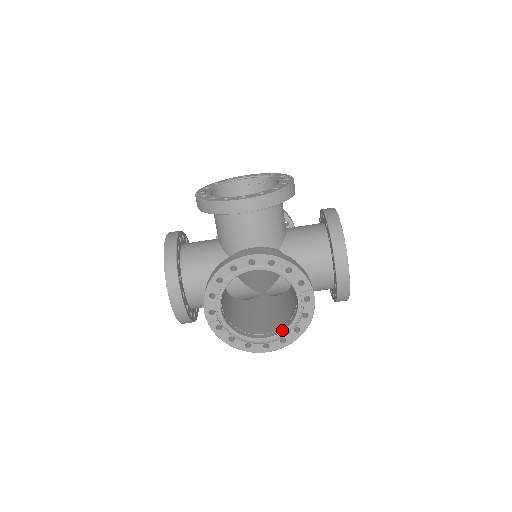
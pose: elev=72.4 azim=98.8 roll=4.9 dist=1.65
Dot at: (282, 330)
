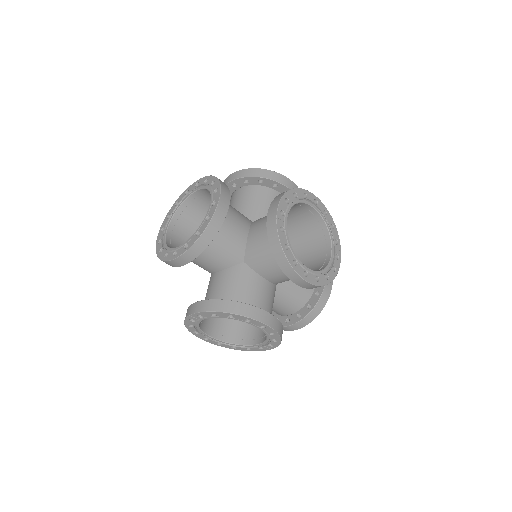
Dot at: (226, 341)
